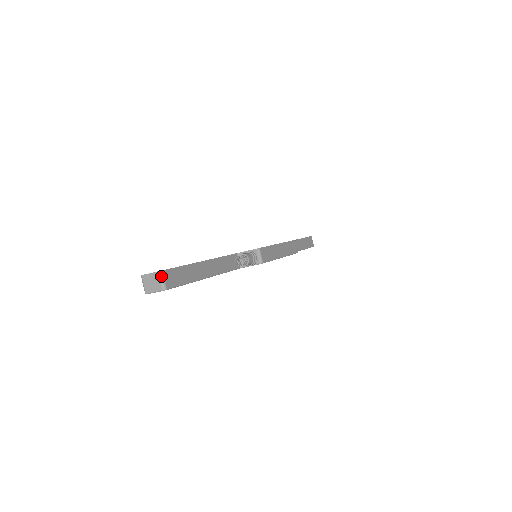
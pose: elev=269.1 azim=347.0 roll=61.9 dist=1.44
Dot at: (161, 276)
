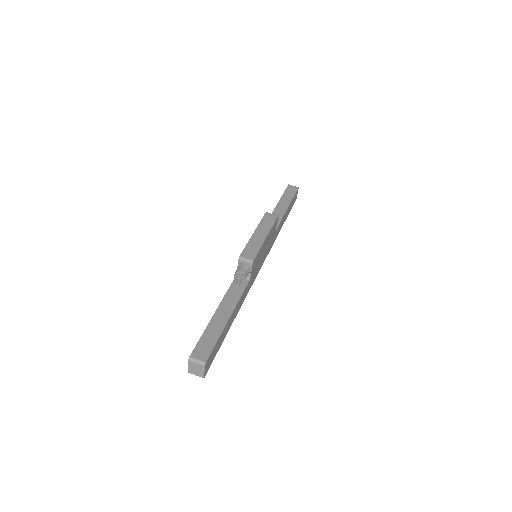
Dot at: (193, 360)
